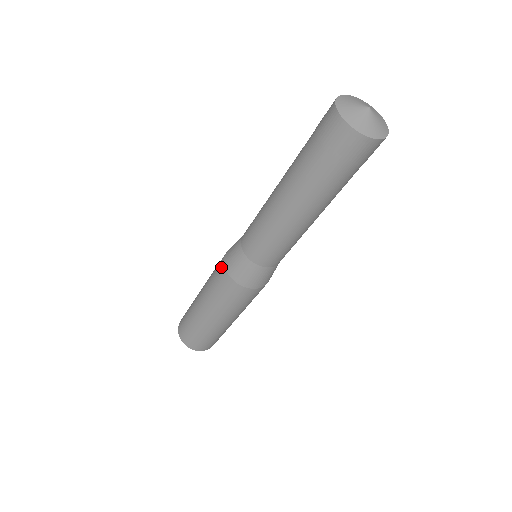
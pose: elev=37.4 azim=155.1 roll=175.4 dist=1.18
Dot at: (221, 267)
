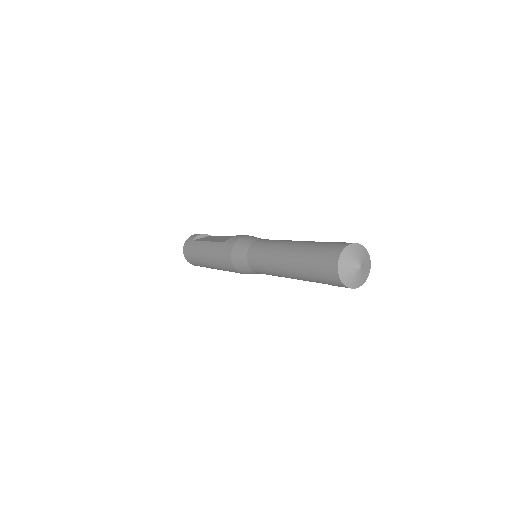
Dot at: (230, 264)
